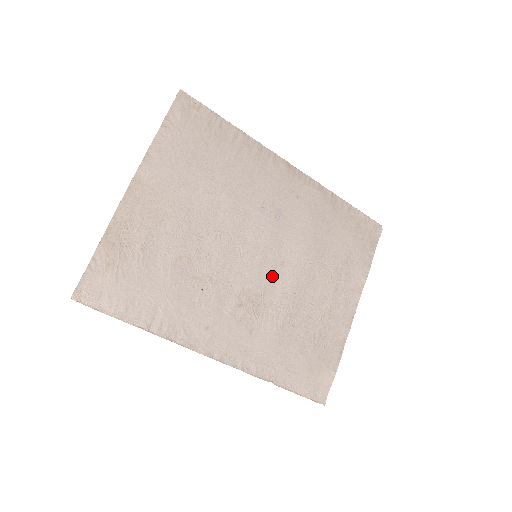
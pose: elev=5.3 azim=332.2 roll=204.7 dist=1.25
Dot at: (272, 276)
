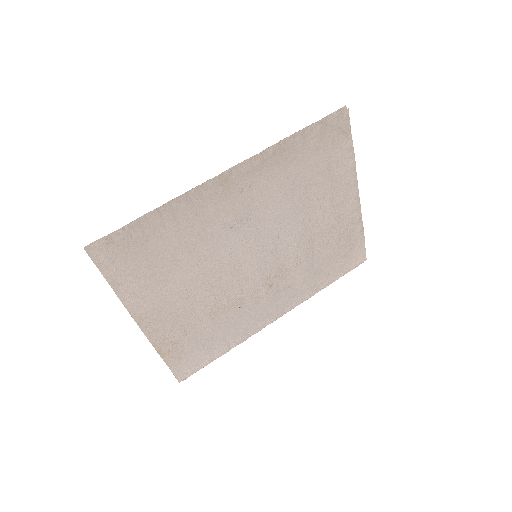
Dot at: (277, 251)
